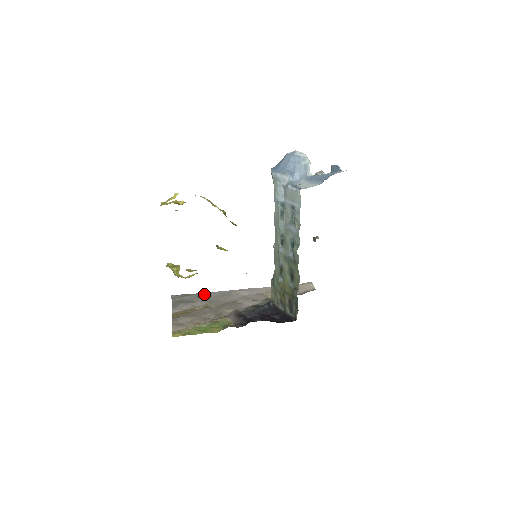
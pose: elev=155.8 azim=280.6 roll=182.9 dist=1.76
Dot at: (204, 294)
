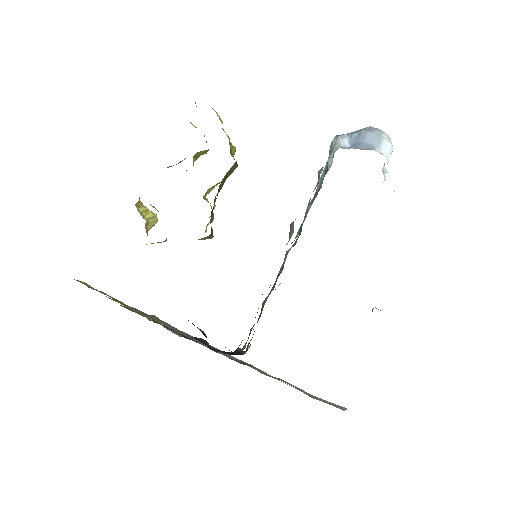
Dot at: (188, 334)
